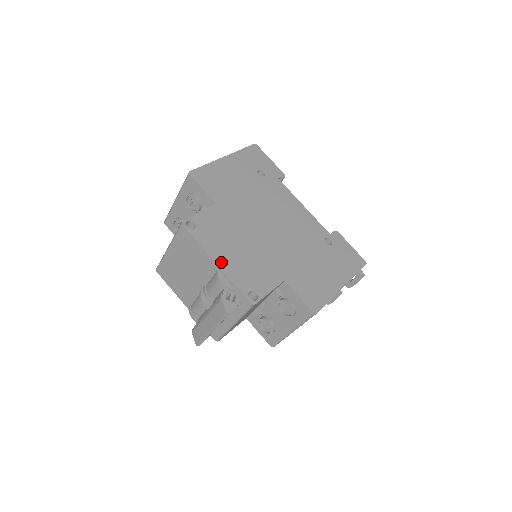
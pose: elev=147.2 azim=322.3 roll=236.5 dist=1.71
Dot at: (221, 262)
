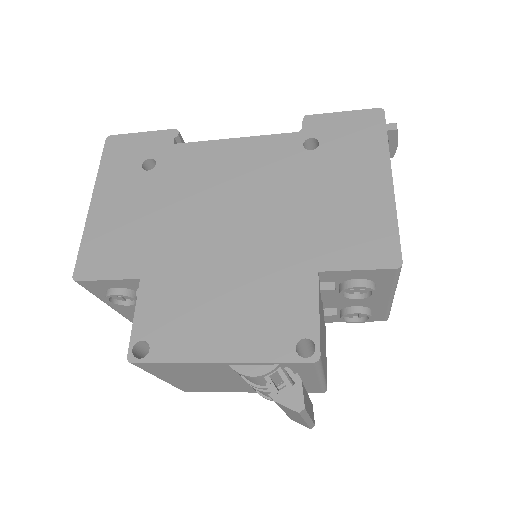
Dot at: (223, 353)
